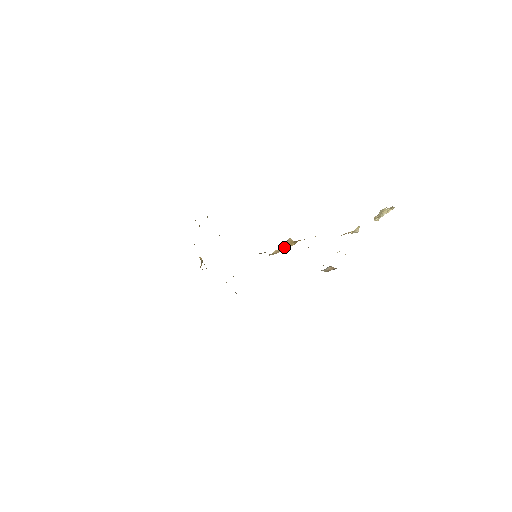
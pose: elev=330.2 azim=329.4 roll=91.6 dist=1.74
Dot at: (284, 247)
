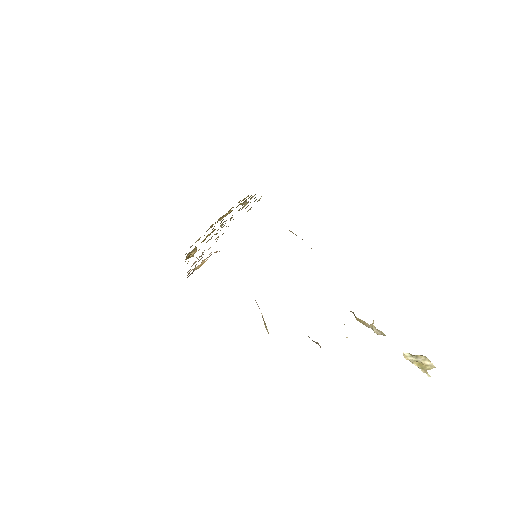
Dot at: occluded
